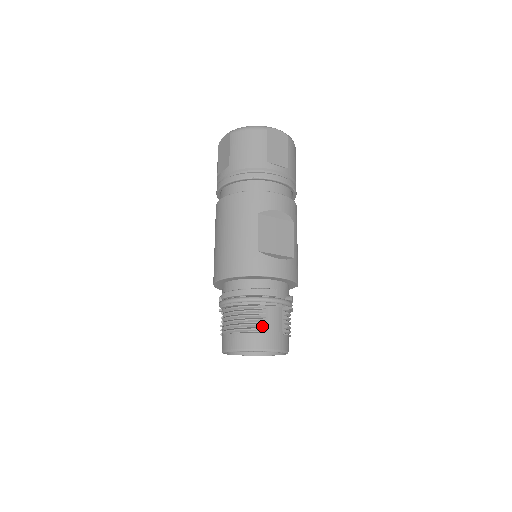
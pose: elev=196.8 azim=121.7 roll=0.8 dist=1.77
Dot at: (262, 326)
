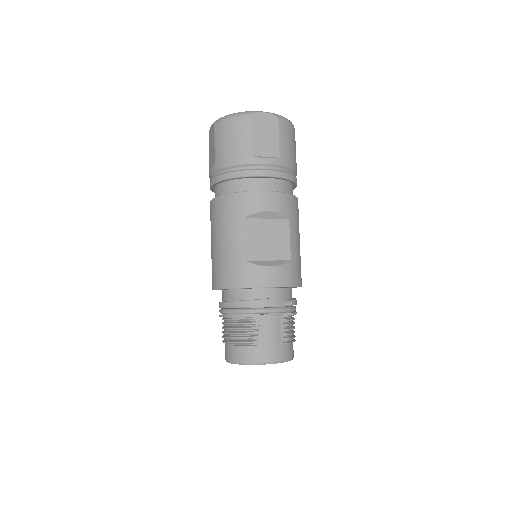
Dot at: (256, 339)
